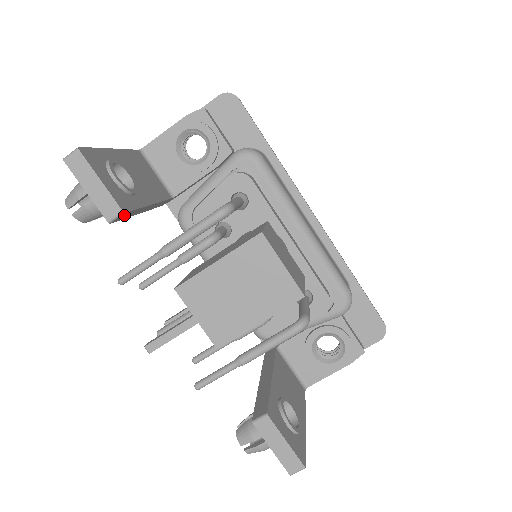
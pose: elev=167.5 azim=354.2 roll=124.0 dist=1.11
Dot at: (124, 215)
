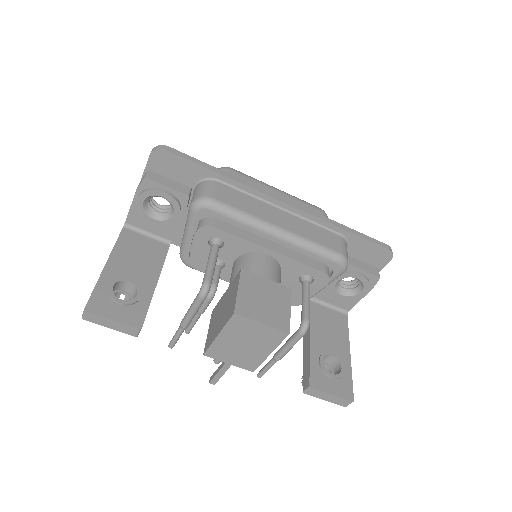
Dot at: (143, 323)
